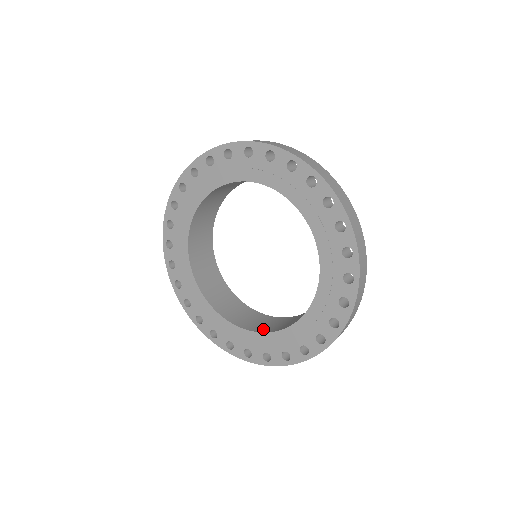
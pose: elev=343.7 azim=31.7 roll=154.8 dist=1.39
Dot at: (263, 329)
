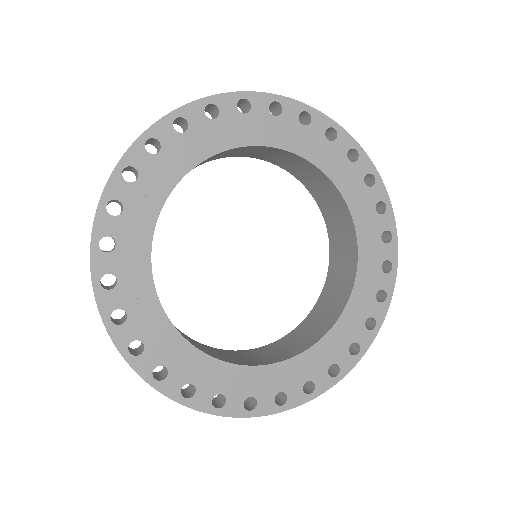
Dot at: (324, 327)
